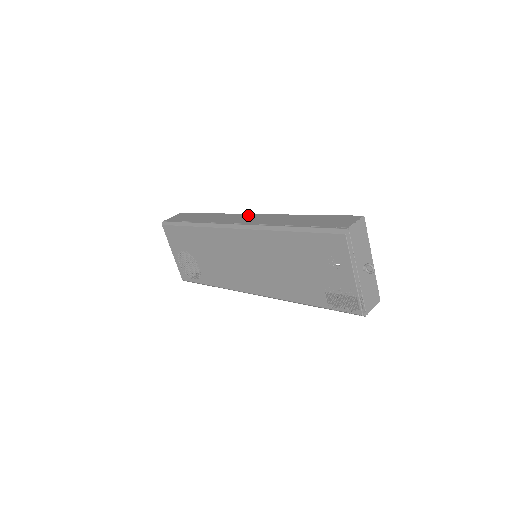
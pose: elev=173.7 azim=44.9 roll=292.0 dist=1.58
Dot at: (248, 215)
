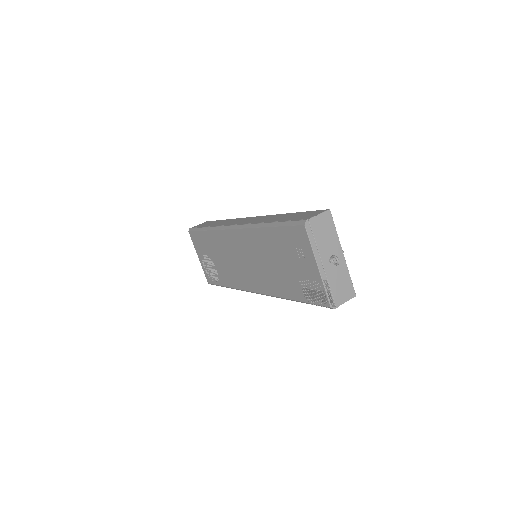
Dot at: (249, 218)
